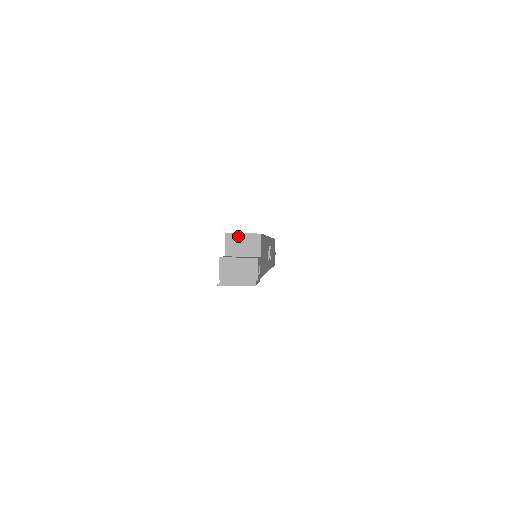
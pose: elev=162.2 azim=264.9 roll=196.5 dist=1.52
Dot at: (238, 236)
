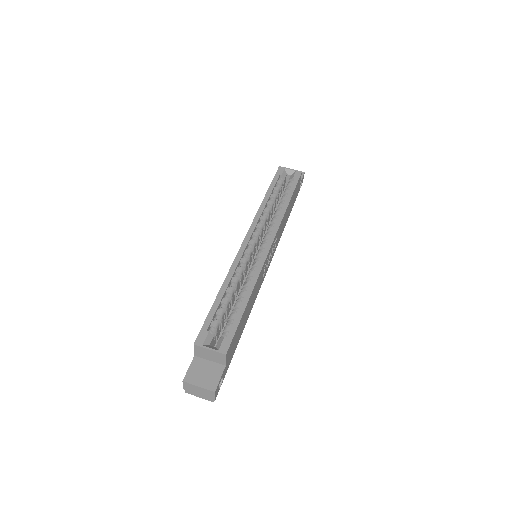
Dot at: (205, 350)
